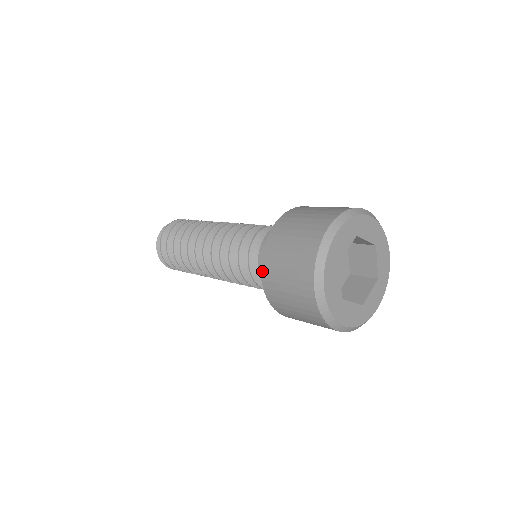
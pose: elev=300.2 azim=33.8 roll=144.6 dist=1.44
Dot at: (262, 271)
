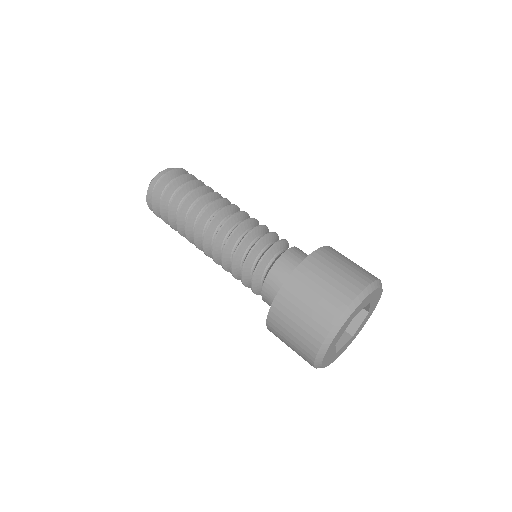
Dot at: (268, 327)
